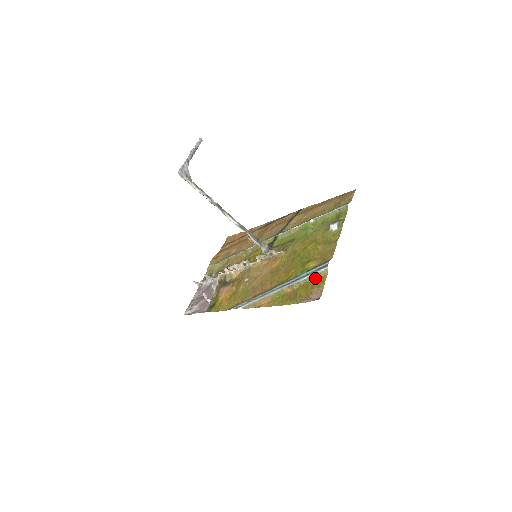
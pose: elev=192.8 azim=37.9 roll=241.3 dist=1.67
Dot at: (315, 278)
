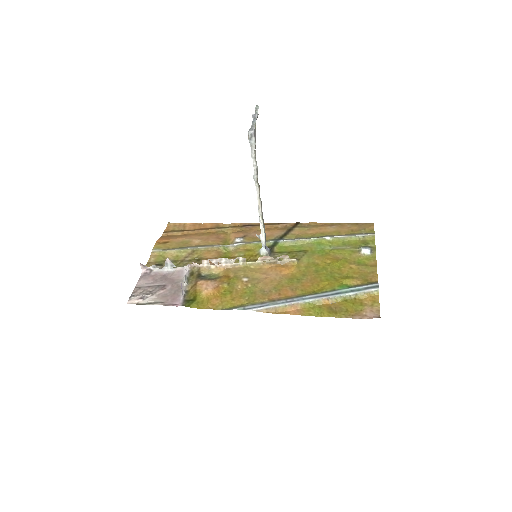
Dot at: (363, 296)
